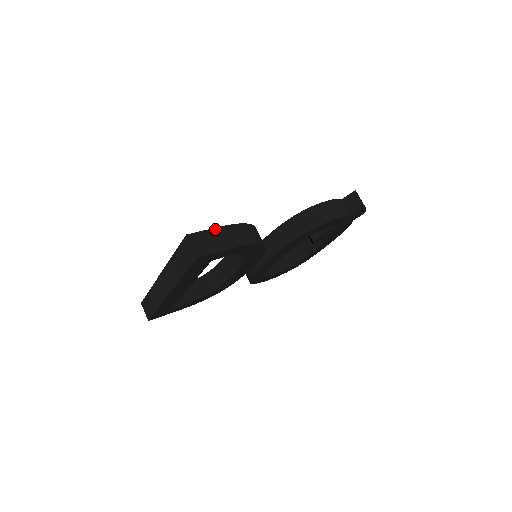
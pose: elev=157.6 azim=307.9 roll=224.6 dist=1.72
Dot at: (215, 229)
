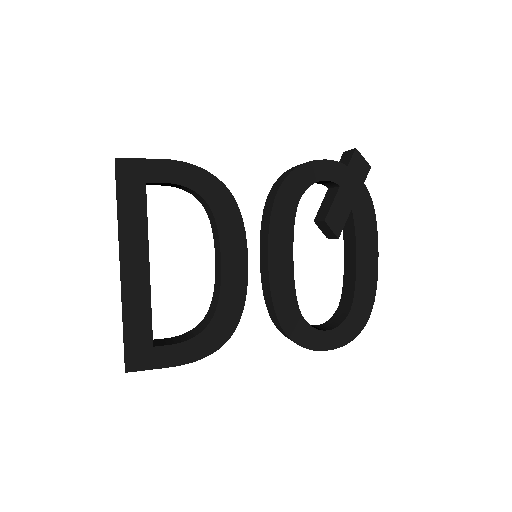
Dot at: occluded
